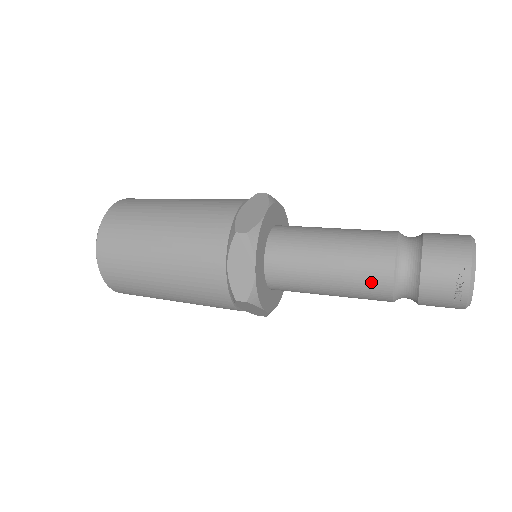
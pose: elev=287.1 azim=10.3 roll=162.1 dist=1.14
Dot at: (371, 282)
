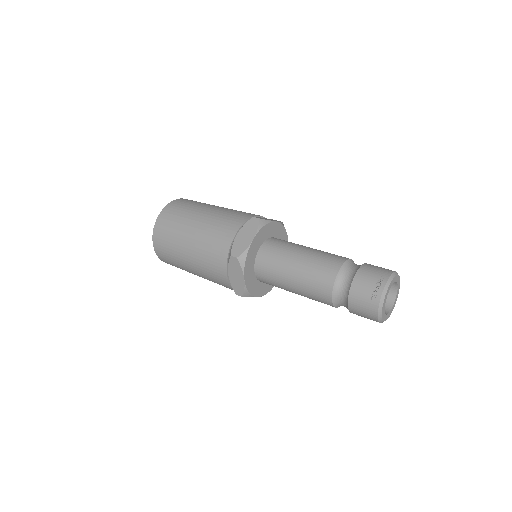
Dot at: (322, 274)
